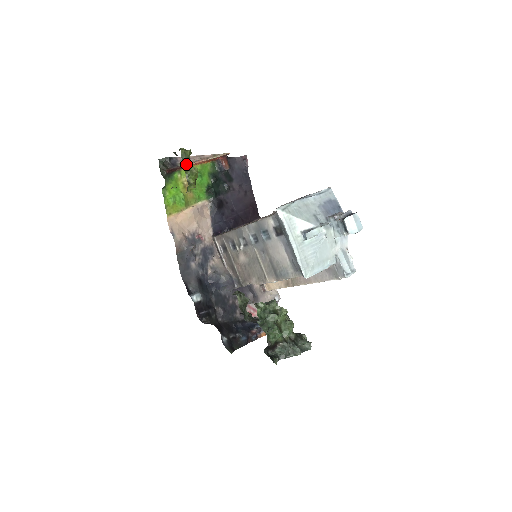
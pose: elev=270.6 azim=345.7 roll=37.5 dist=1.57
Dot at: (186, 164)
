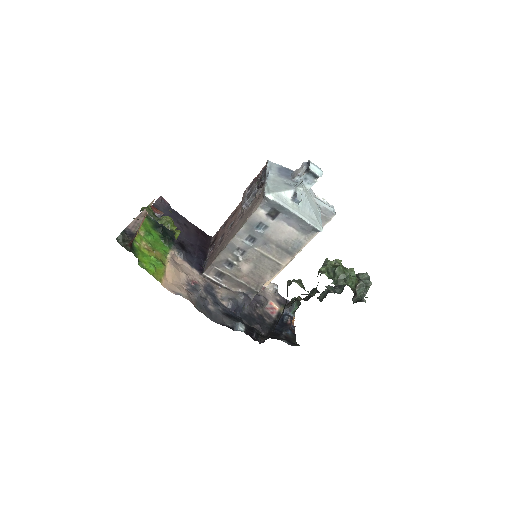
Dot at: (157, 218)
